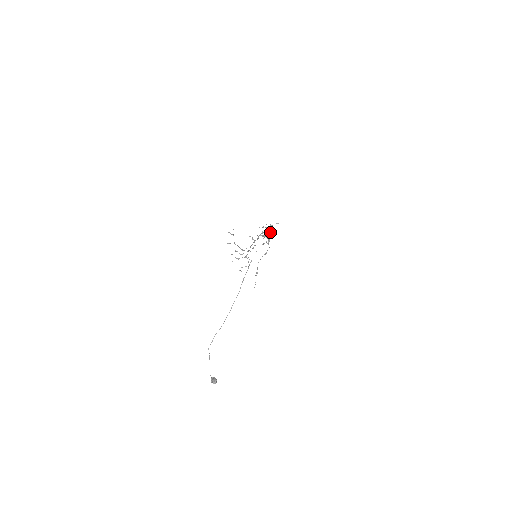
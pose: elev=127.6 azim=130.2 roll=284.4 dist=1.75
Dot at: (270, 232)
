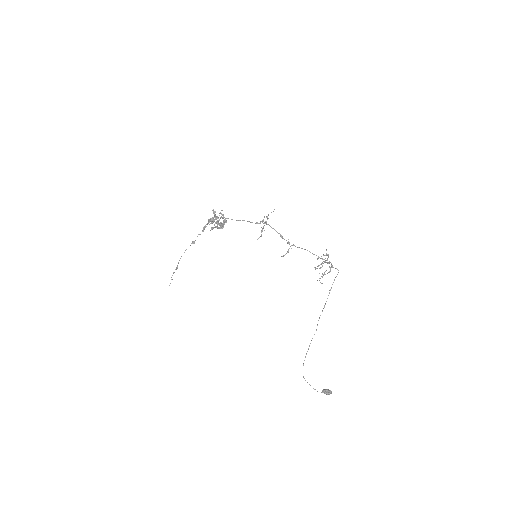
Dot at: (263, 223)
